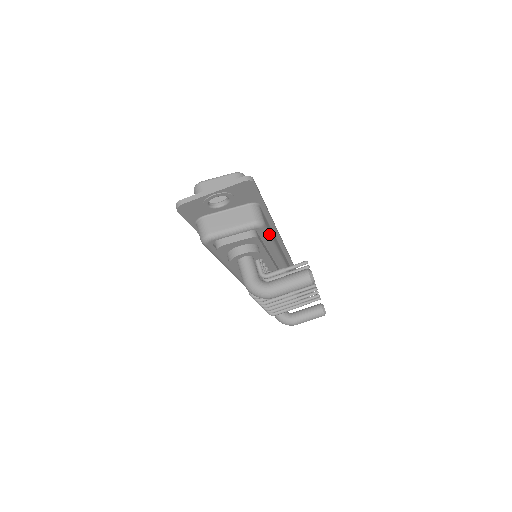
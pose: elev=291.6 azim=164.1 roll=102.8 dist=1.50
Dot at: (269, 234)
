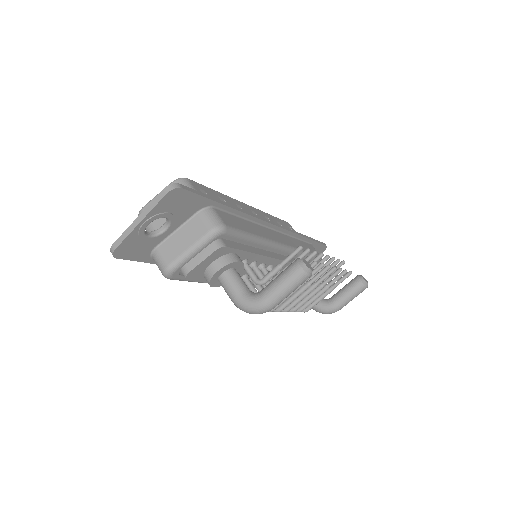
Dot at: (243, 234)
